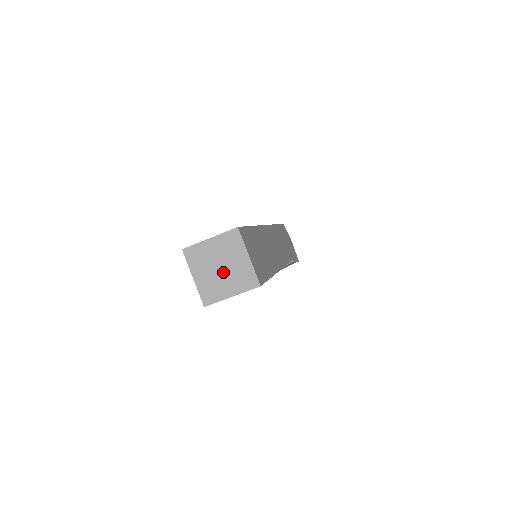
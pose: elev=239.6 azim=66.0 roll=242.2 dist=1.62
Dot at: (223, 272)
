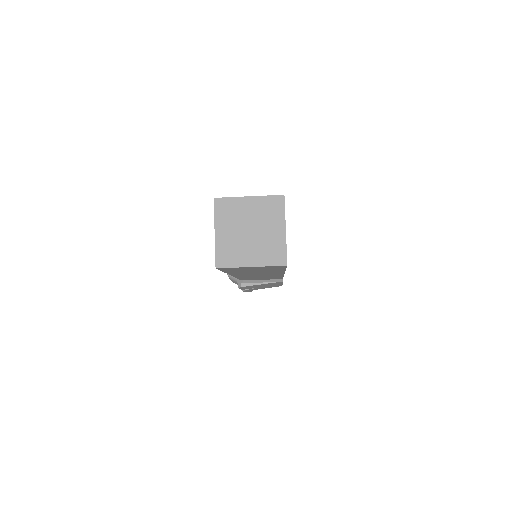
Dot at: (251, 237)
